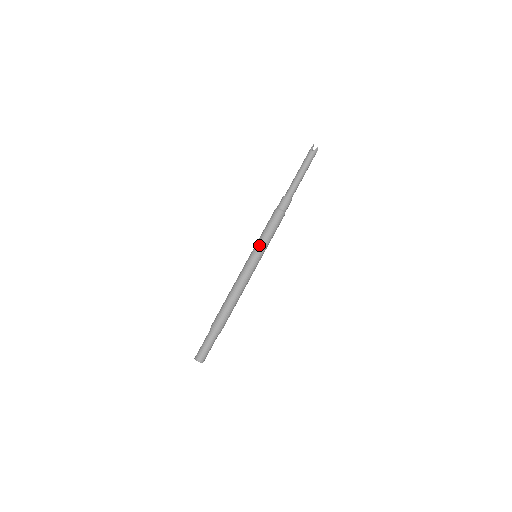
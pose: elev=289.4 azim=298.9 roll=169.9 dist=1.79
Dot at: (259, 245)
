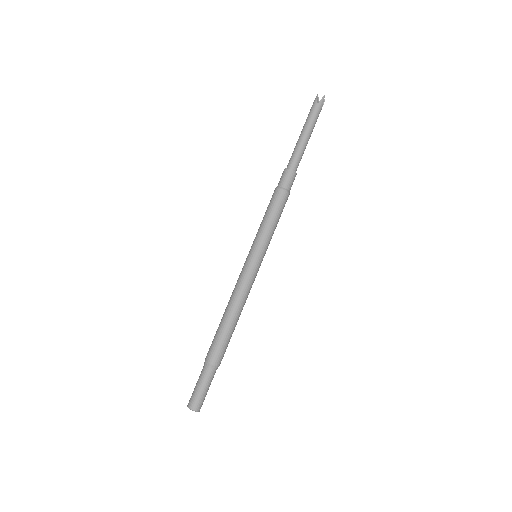
Dot at: (258, 240)
